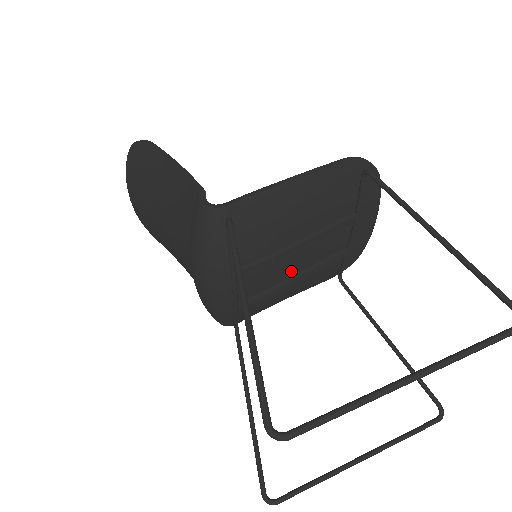
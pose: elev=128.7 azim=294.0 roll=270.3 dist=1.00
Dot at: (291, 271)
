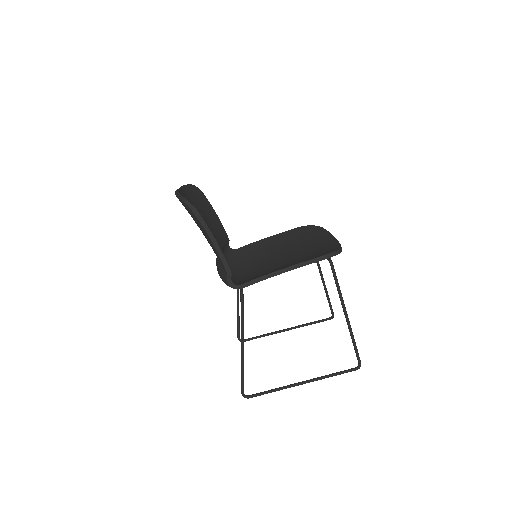
Dot at: occluded
